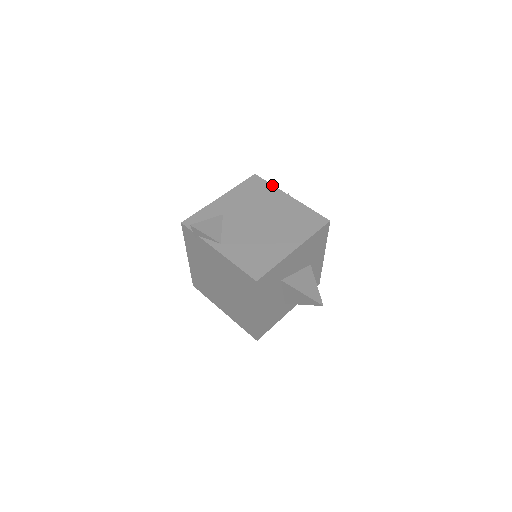
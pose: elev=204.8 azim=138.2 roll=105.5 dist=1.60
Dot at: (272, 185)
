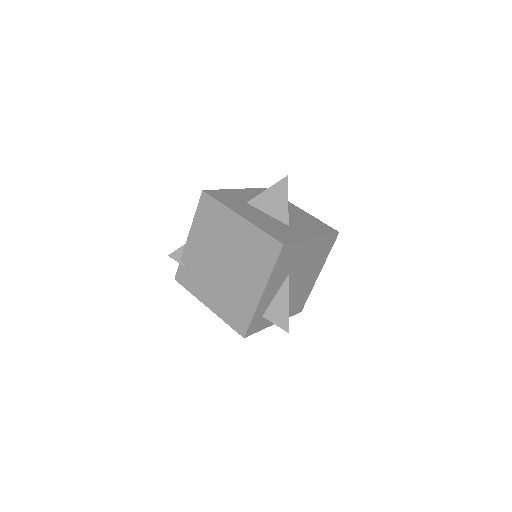
Dot at: occluded
